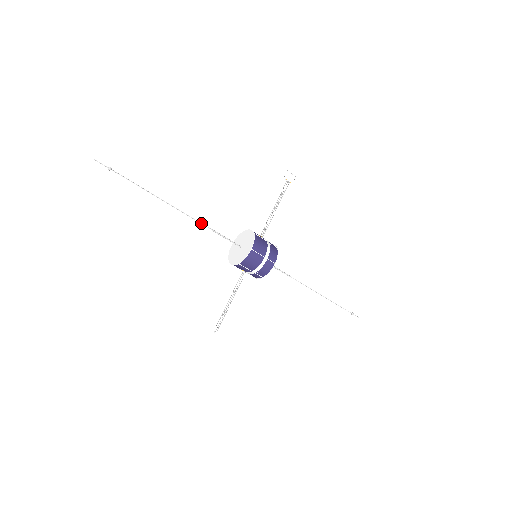
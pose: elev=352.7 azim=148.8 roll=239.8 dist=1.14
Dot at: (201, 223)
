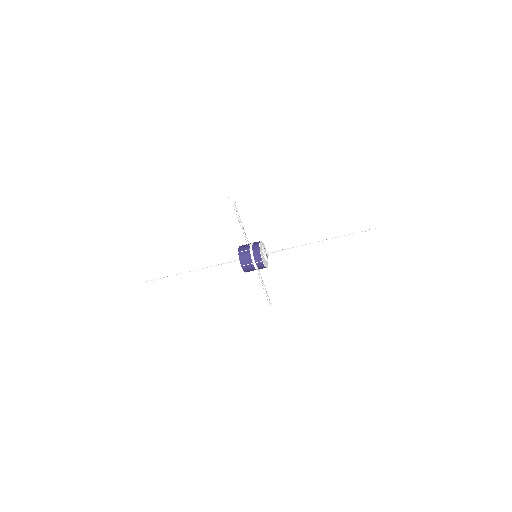
Dot at: (211, 266)
